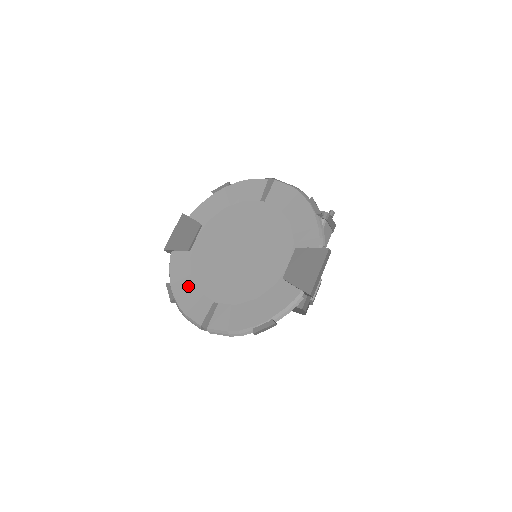
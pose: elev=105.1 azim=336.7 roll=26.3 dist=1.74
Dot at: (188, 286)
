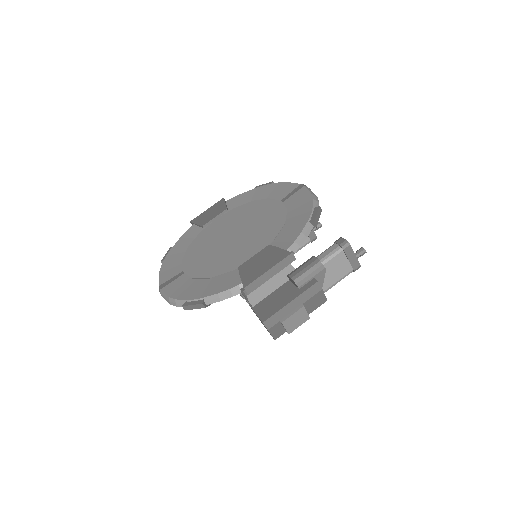
Dot at: (180, 253)
